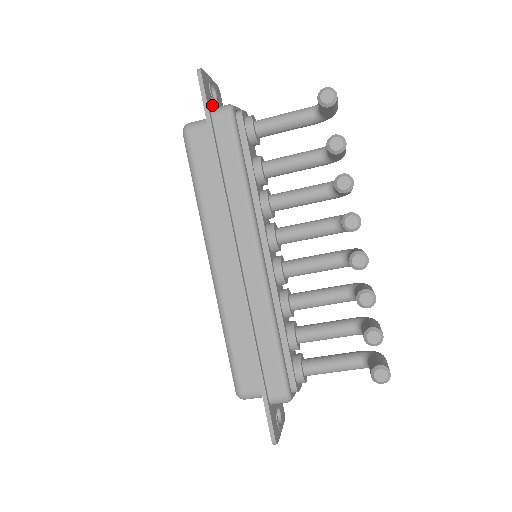
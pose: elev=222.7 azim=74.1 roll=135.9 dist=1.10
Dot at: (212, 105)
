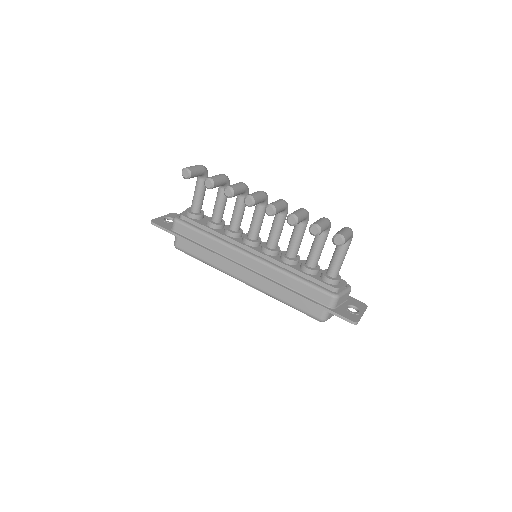
Dot at: occluded
